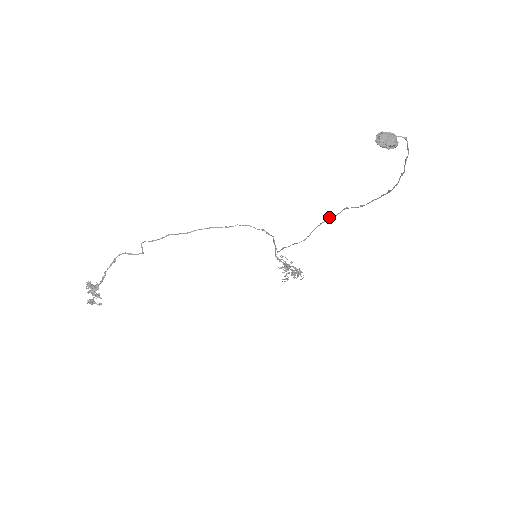
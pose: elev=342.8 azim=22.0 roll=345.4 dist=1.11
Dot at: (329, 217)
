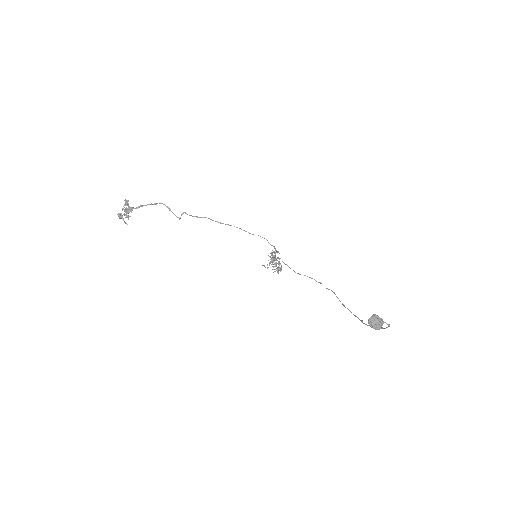
Dot at: (320, 283)
